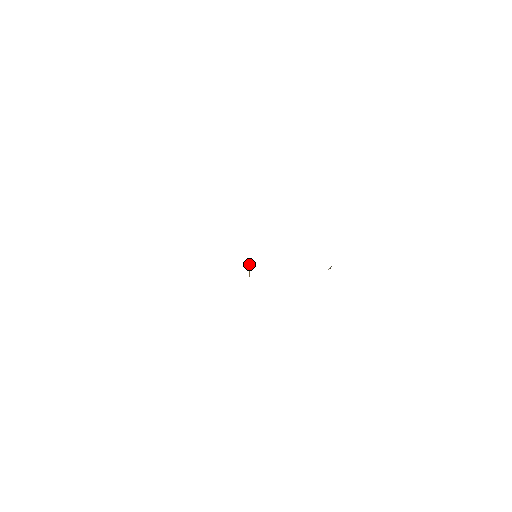
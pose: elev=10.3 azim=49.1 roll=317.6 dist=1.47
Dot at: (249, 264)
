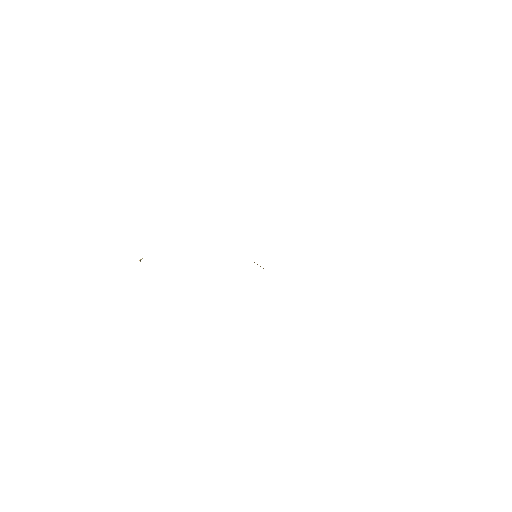
Dot at: occluded
